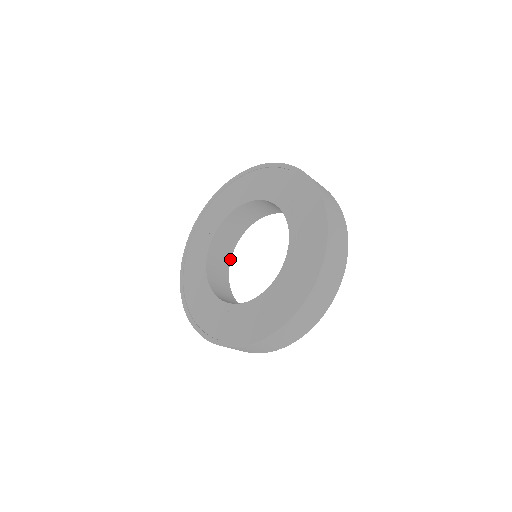
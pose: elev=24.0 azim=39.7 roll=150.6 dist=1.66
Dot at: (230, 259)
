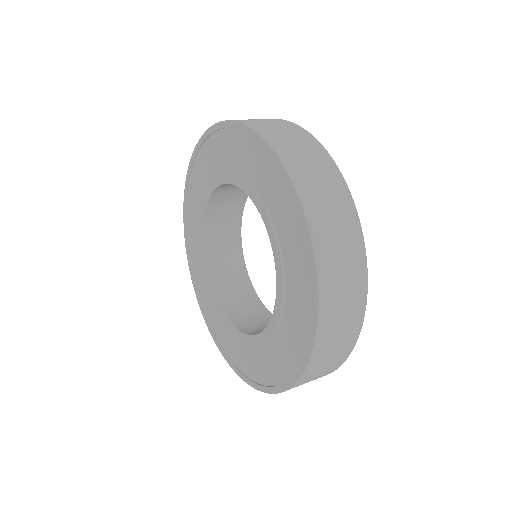
Dot at: (240, 228)
